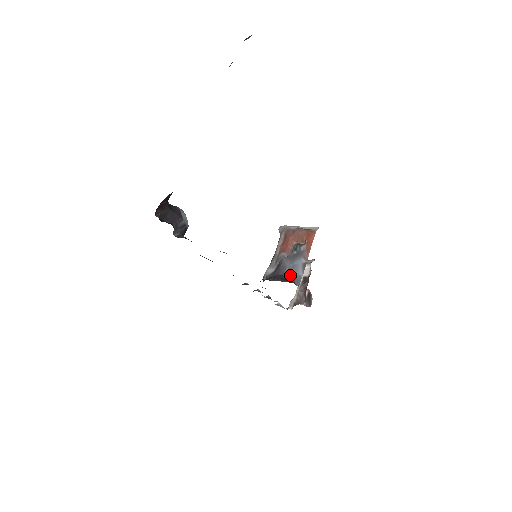
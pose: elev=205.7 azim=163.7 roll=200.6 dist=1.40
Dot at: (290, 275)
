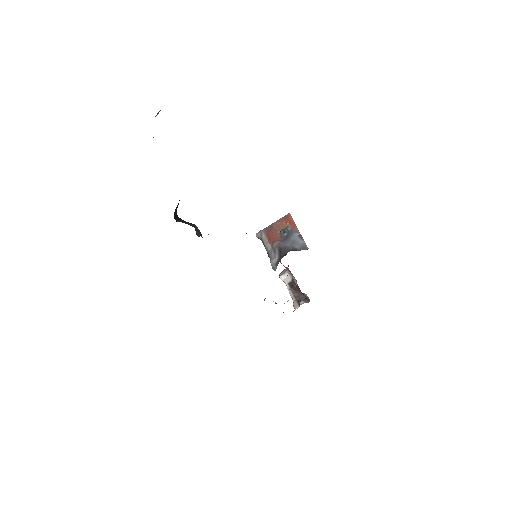
Dot at: (295, 249)
